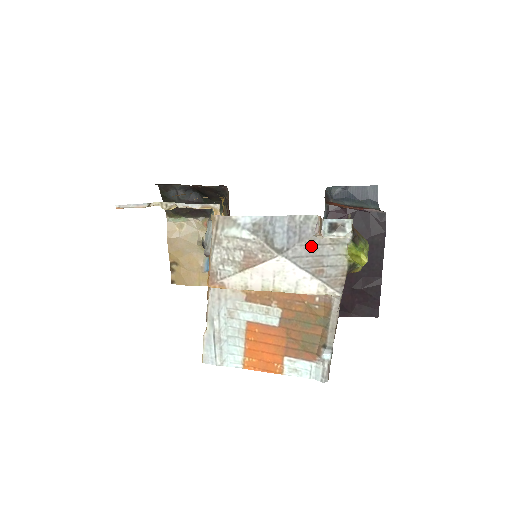
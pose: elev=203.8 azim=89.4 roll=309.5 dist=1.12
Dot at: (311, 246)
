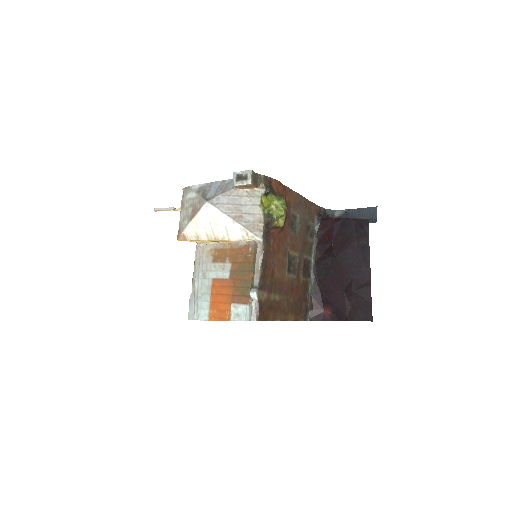
Dot at: (231, 197)
